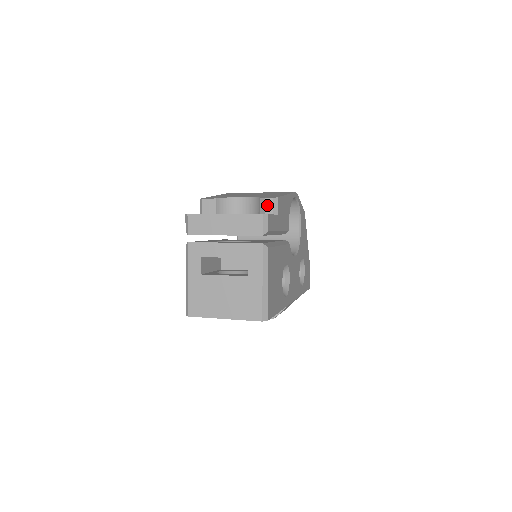
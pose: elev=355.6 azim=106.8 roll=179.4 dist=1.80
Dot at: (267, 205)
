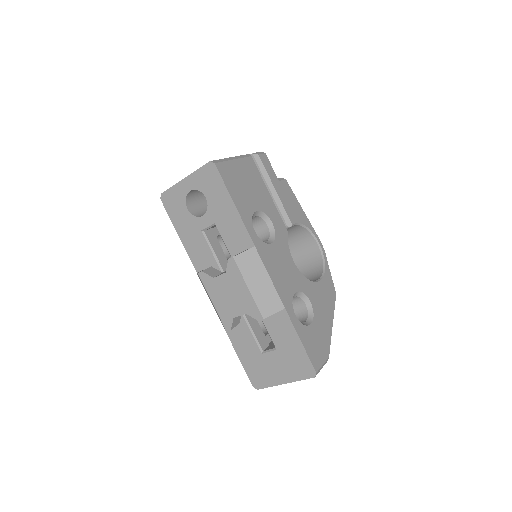
Dot at: occluded
